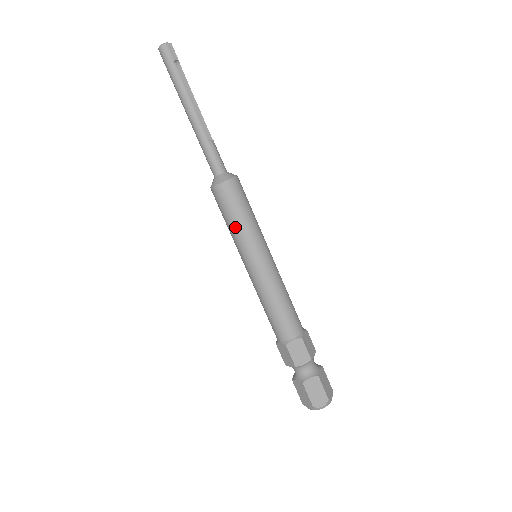
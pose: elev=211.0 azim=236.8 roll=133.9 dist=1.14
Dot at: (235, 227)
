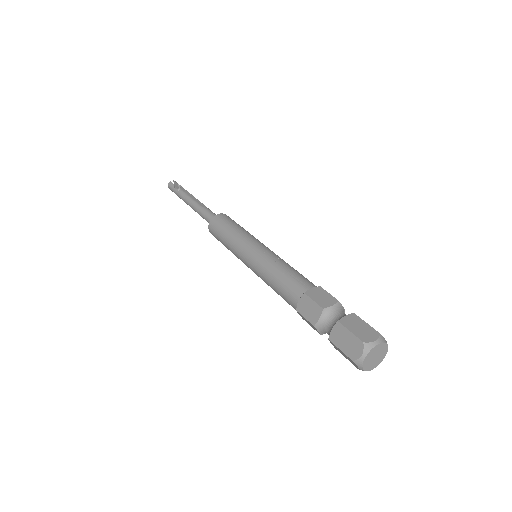
Dot at: (227, 245)
